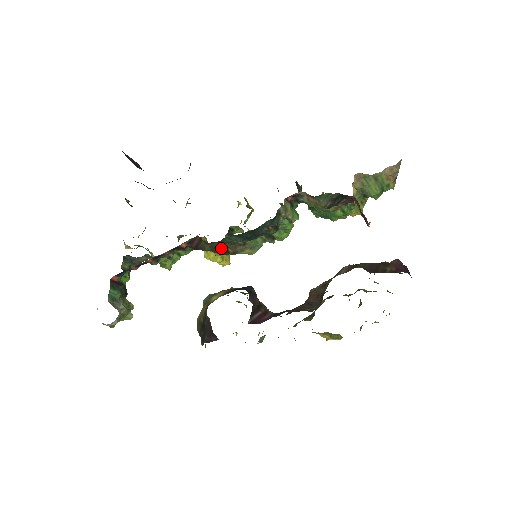
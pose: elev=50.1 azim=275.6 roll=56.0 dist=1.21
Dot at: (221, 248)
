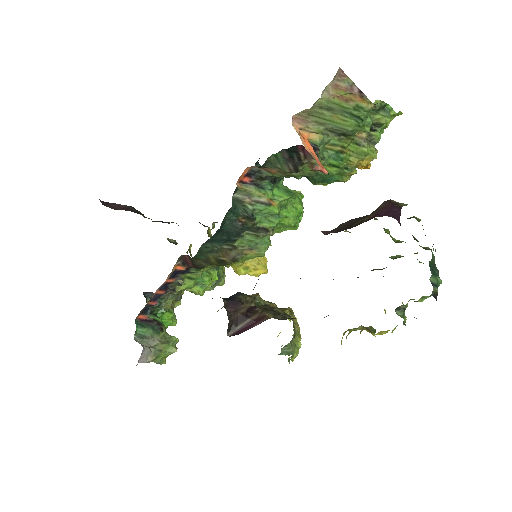
Dot at: (214, 259)
